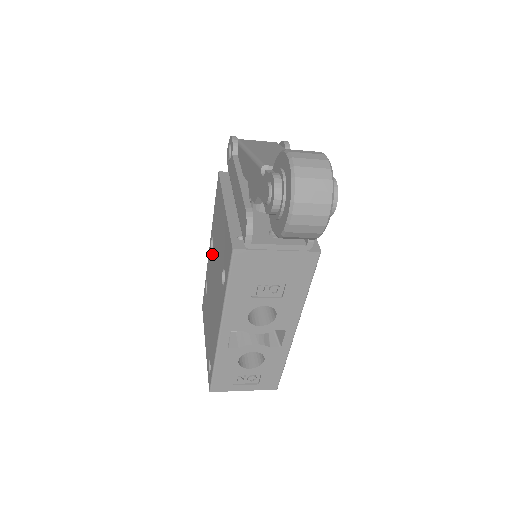
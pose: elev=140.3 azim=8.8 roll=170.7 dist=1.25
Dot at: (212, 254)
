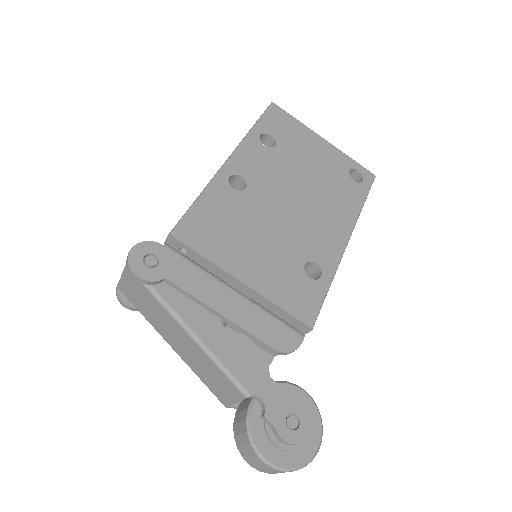
Dot at: occluded
